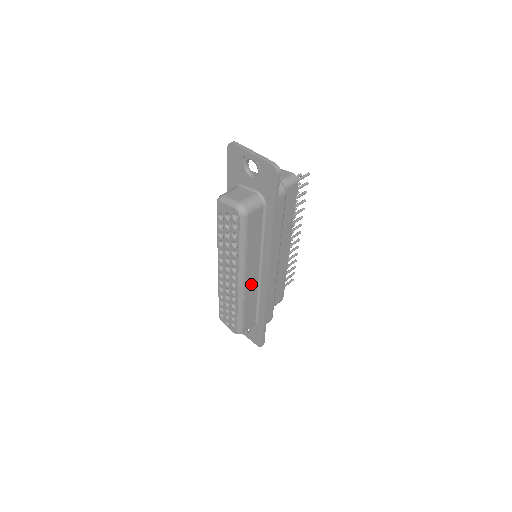
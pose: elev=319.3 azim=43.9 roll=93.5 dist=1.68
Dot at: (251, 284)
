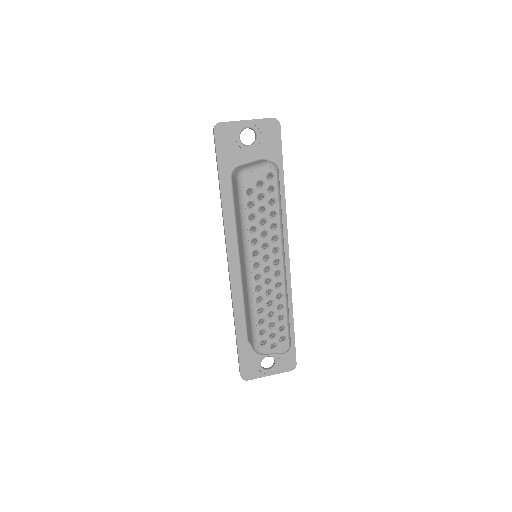
Dot at: occluded
